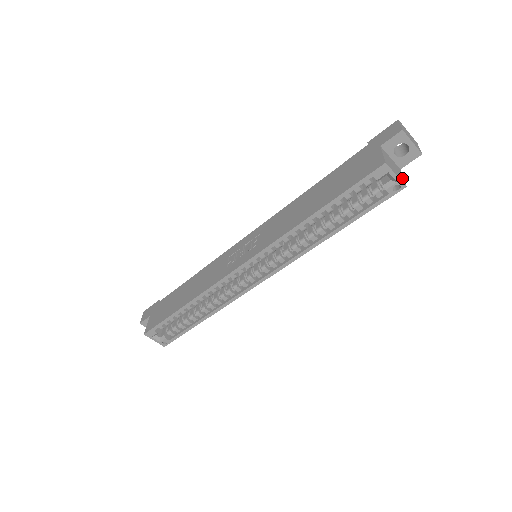
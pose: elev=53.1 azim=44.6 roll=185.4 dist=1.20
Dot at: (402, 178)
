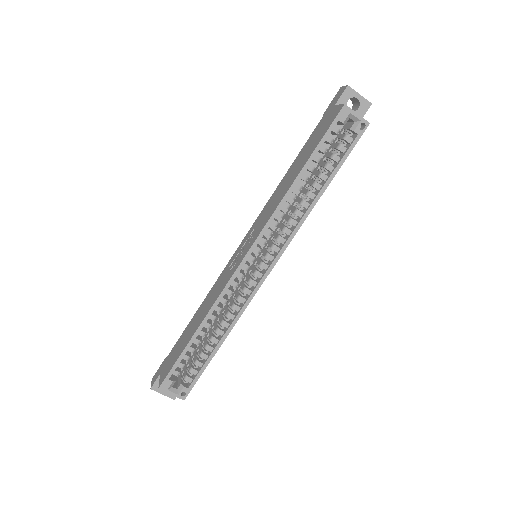
Dot at: occluded
